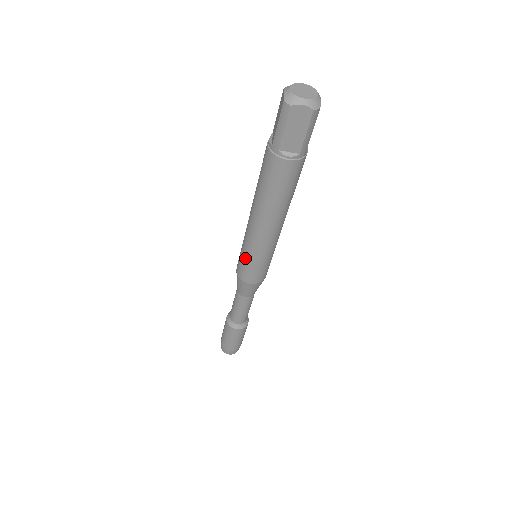
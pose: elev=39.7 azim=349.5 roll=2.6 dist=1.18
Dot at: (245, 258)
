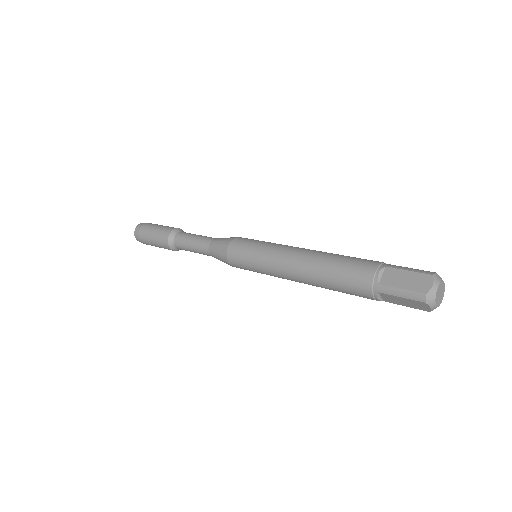
Dot at: (251, 260)
